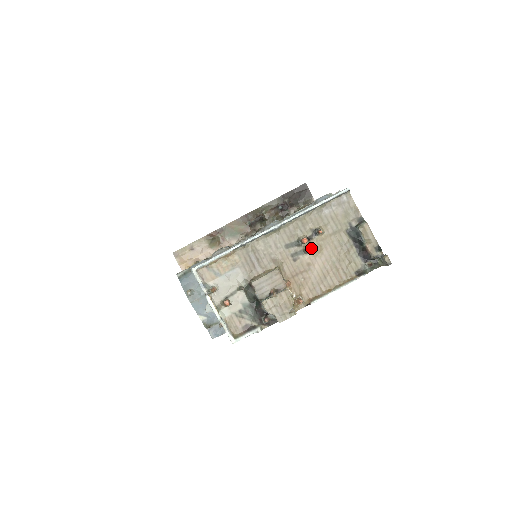
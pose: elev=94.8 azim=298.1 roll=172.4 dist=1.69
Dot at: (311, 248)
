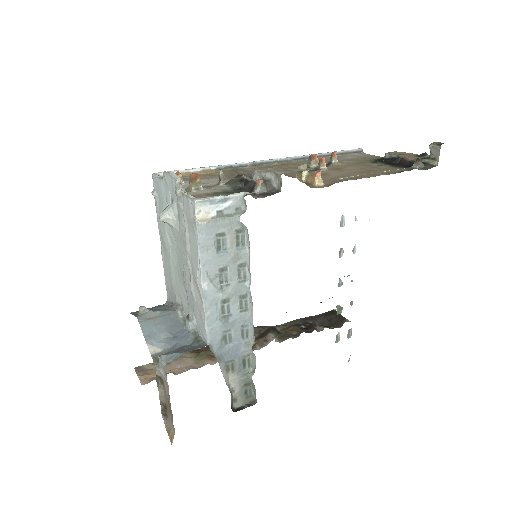
Dot at: (325, 169)
